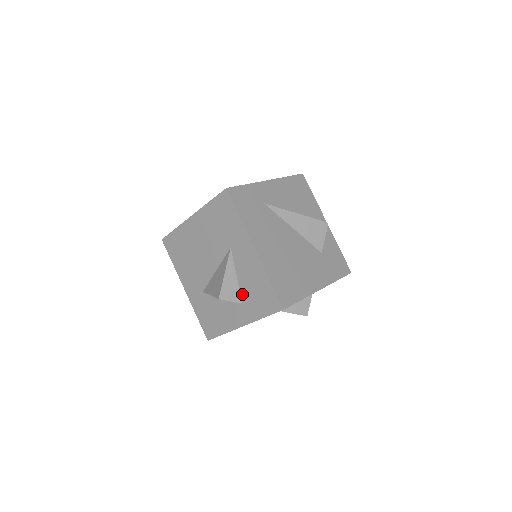
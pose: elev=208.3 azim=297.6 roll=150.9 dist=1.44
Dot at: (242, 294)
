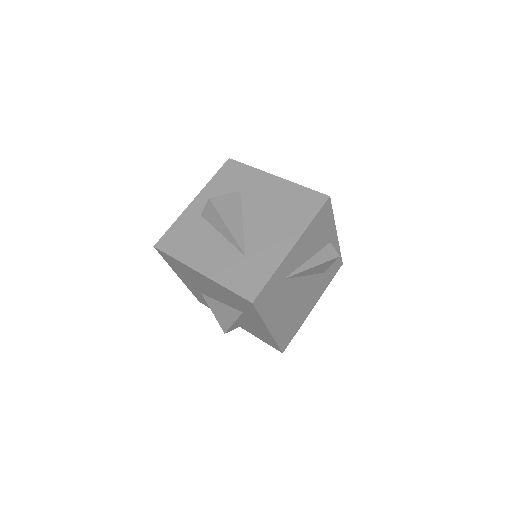
Dot at: (245, 325)
